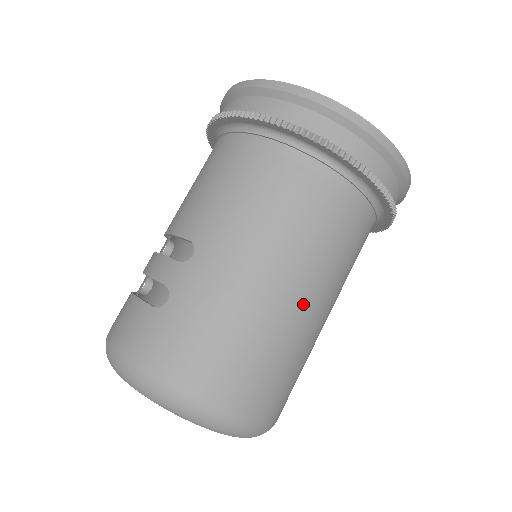
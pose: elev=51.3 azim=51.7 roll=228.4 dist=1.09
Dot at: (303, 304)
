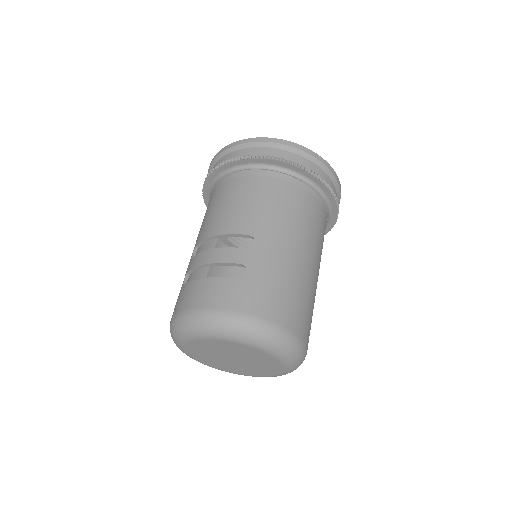
Dot at: (316, 272)
